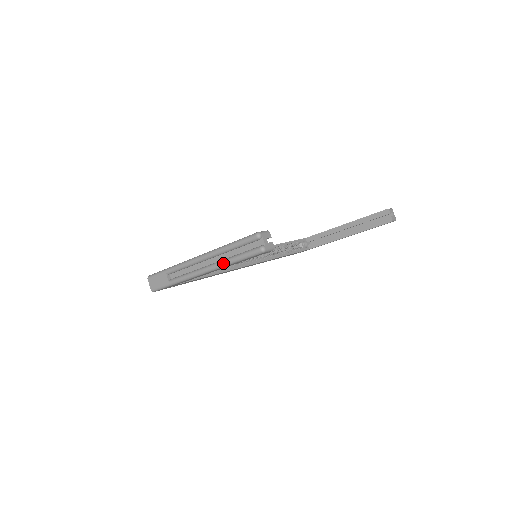
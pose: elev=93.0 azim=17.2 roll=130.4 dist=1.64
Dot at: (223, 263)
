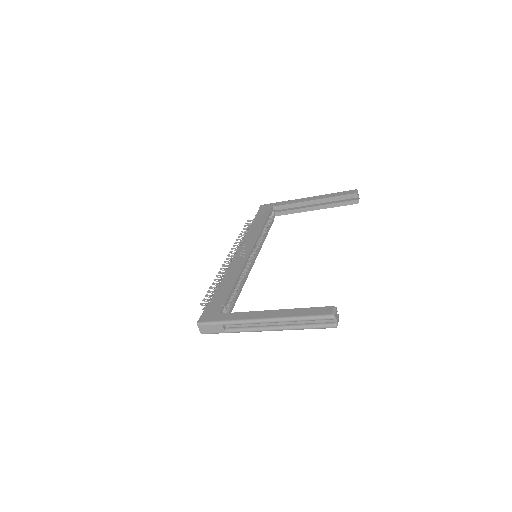
Dot at: (293, 329)
